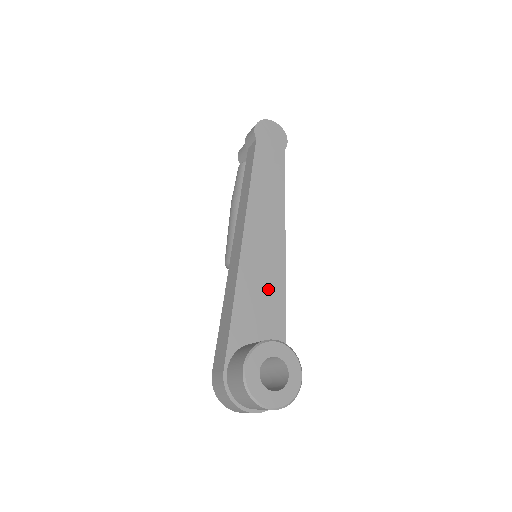
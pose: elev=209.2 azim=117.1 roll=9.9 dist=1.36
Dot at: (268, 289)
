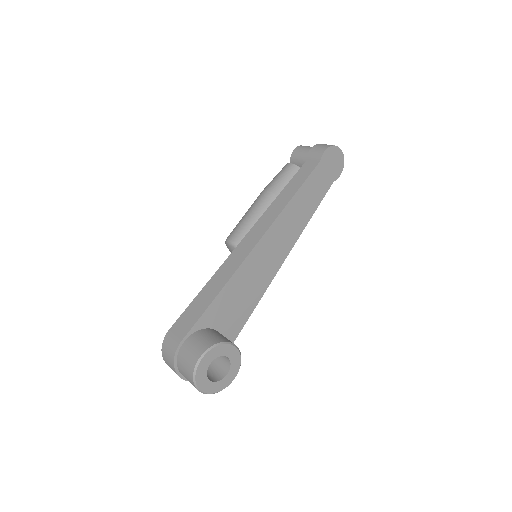
Dot at: (250, 292)
